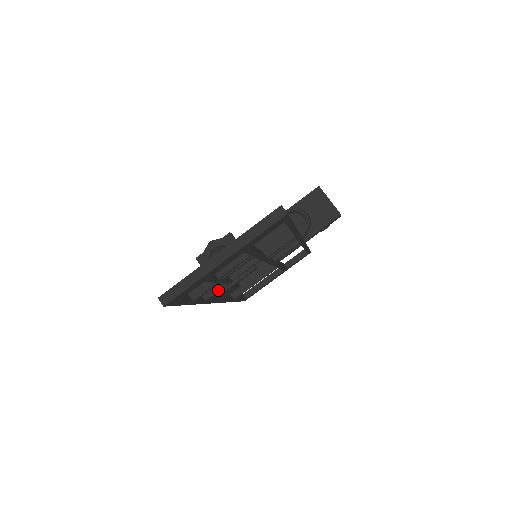
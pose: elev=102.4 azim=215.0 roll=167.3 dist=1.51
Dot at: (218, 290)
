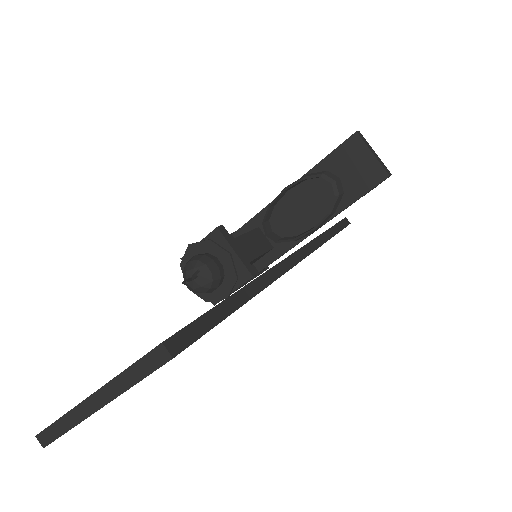
Dot at: occluded
